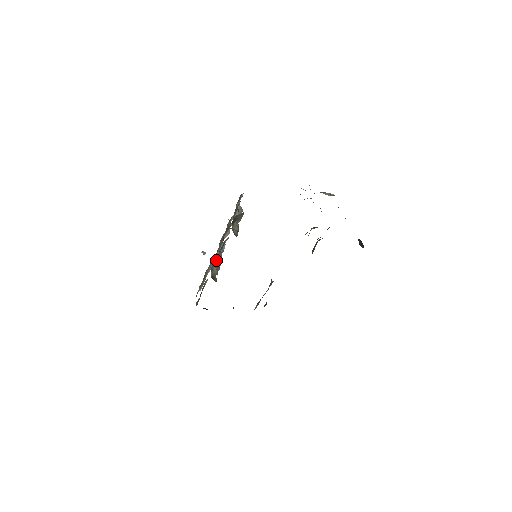
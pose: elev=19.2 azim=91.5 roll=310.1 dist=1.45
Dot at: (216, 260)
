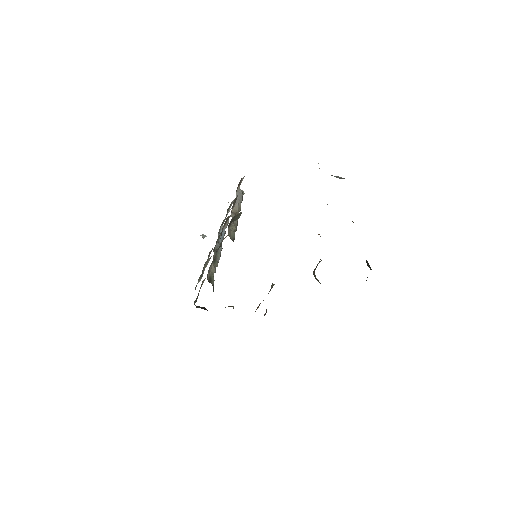
Dot at: (213, 260)
